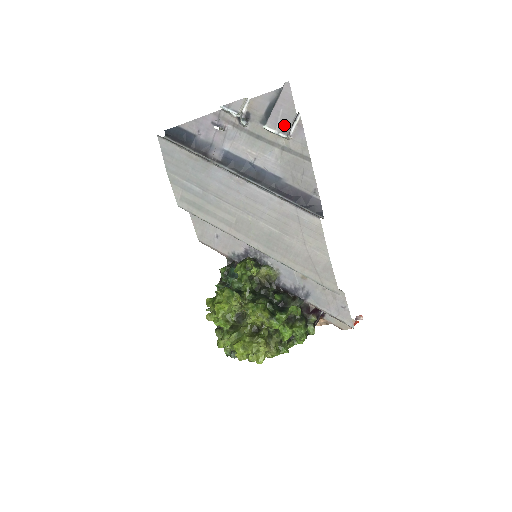
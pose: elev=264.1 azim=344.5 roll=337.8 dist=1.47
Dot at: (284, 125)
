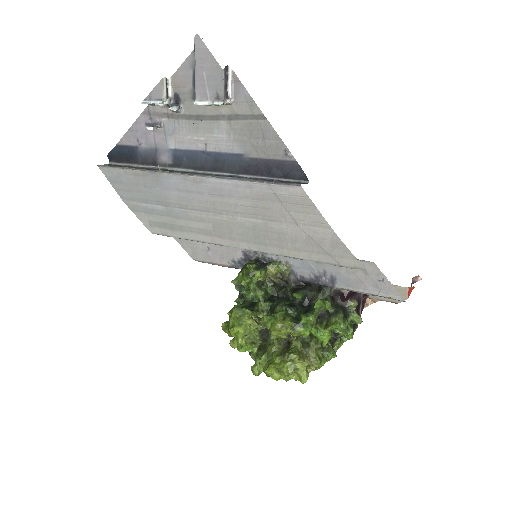
Dot at: (215, 90)
